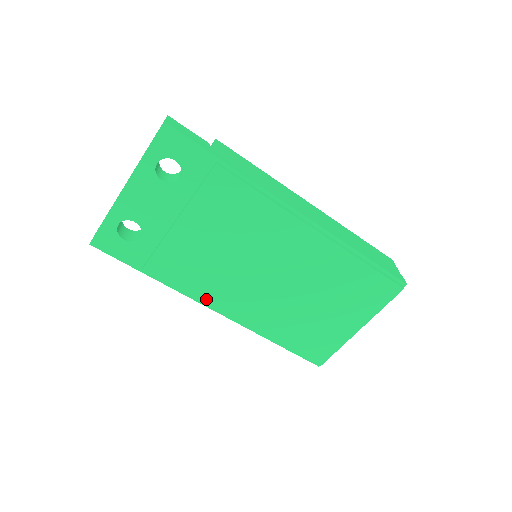
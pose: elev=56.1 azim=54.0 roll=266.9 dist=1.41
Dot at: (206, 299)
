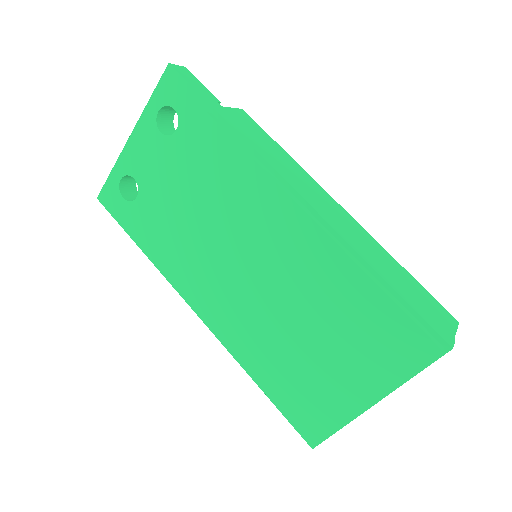
Dot at: (185, 291)
